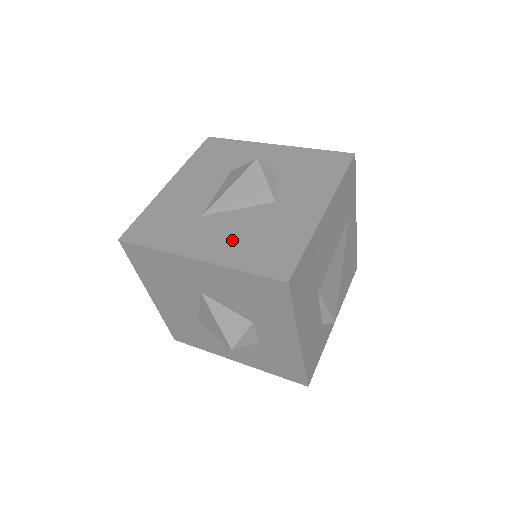
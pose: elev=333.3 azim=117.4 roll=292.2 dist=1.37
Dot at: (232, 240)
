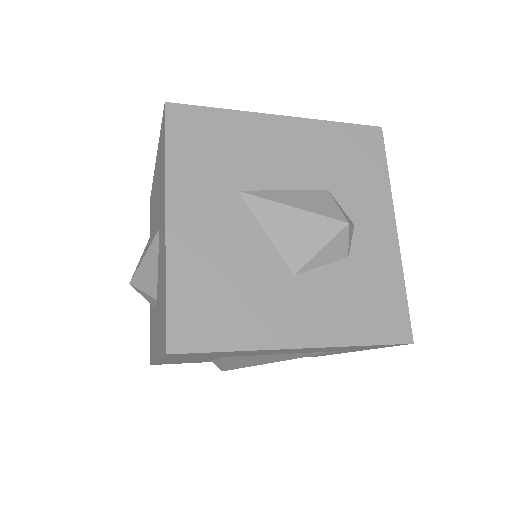
Dot at: (211, 250)
